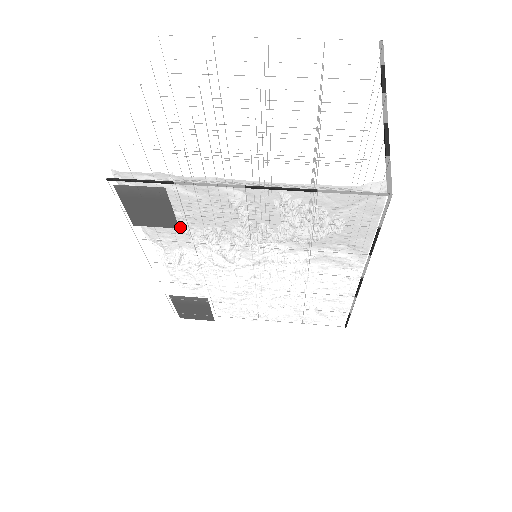
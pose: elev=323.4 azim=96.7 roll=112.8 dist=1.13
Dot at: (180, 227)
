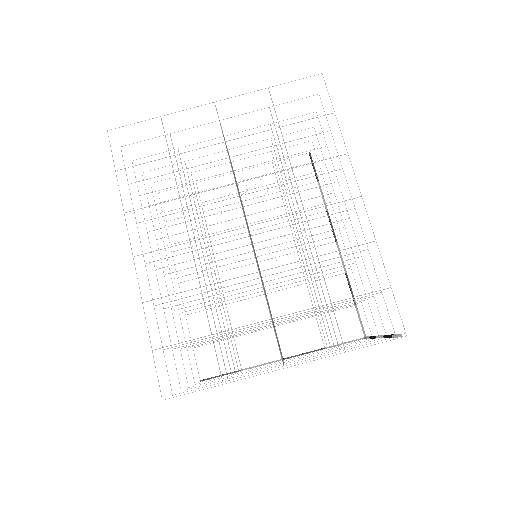
Dot at: occluded
